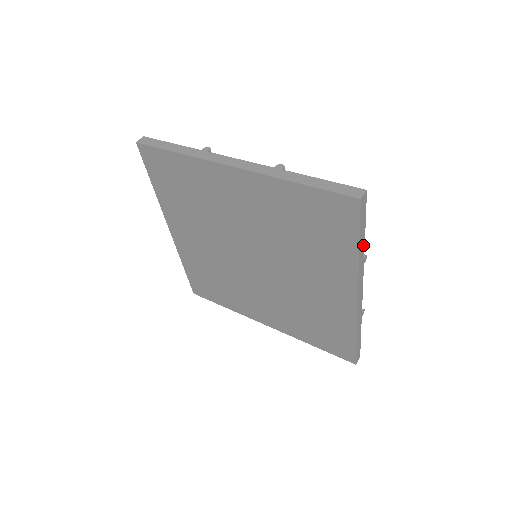
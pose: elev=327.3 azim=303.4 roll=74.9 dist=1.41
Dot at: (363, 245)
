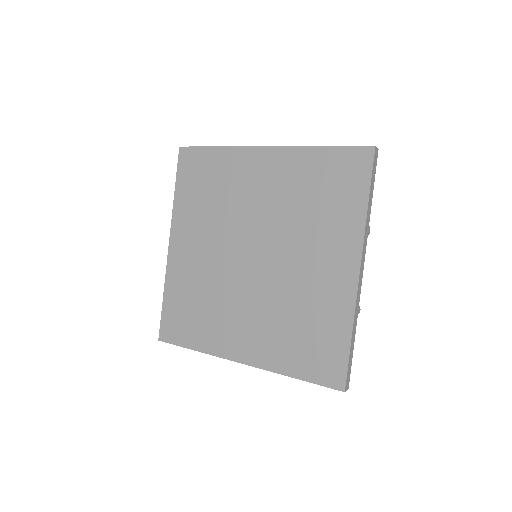
Dot at: (370, 207)
